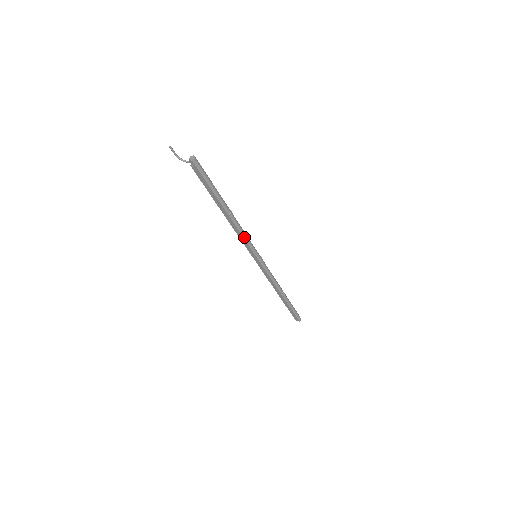
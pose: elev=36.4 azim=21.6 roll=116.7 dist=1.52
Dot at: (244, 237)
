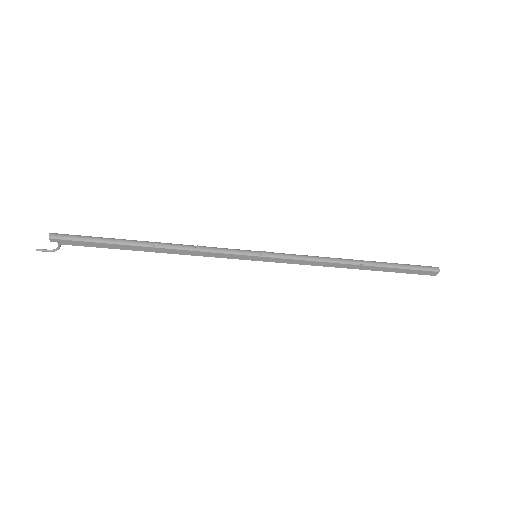
Dot at: (207, 251)
